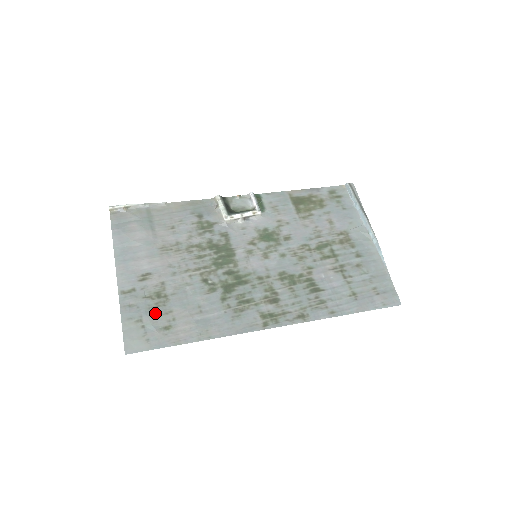
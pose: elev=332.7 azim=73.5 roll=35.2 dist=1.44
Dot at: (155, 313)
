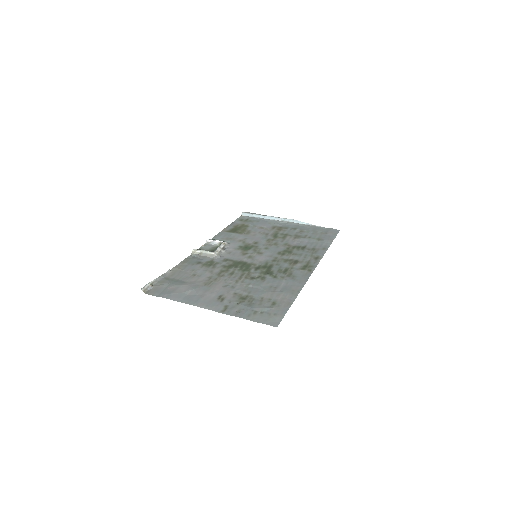
Dot at: (256, 304)
